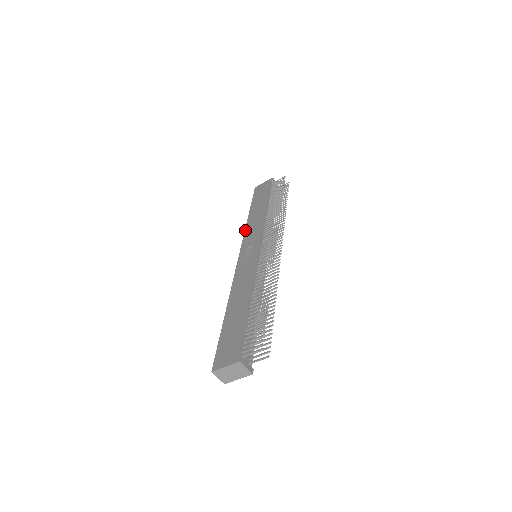
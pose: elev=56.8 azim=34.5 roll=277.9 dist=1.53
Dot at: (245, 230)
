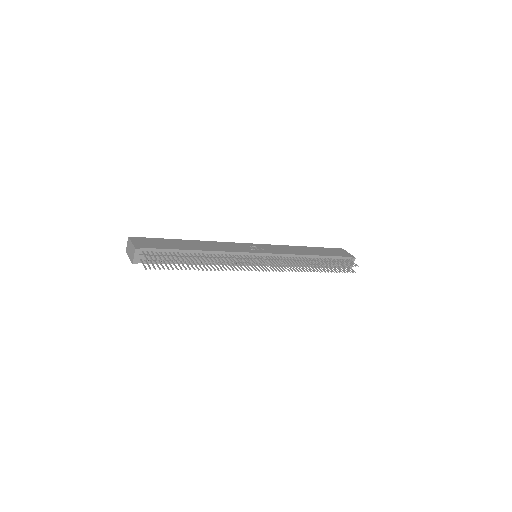
Dot at: (284, 245)
